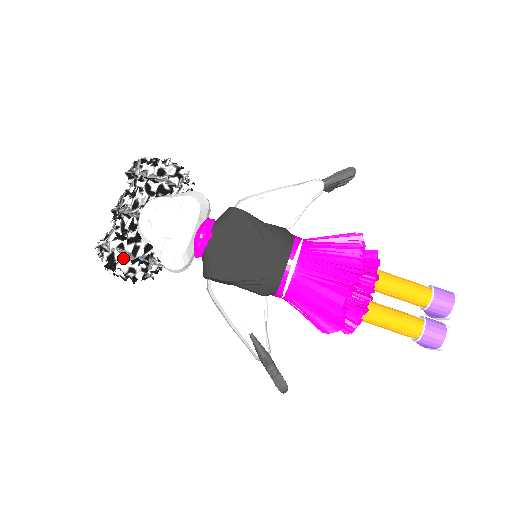
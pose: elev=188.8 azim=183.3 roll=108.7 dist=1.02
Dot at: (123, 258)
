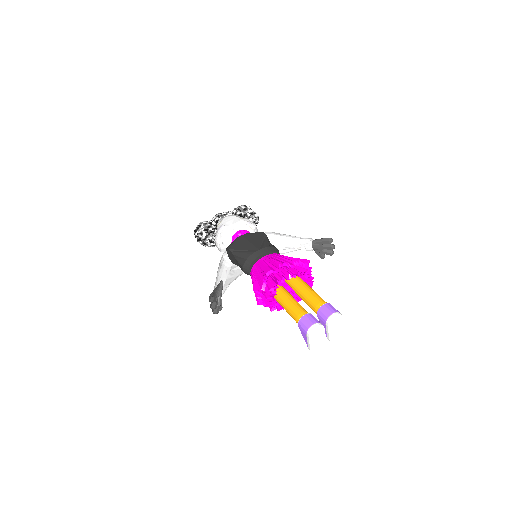
Dot at: (203, 227)
